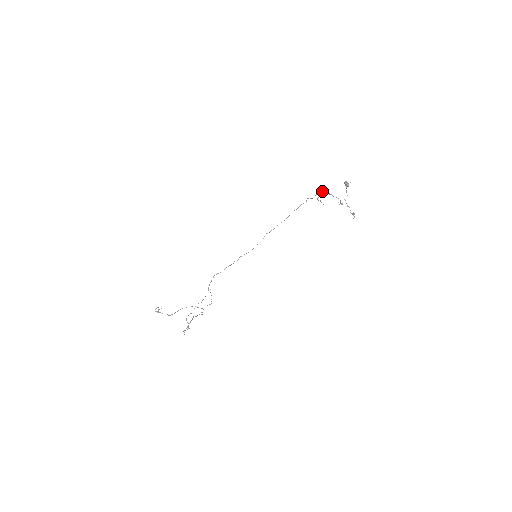
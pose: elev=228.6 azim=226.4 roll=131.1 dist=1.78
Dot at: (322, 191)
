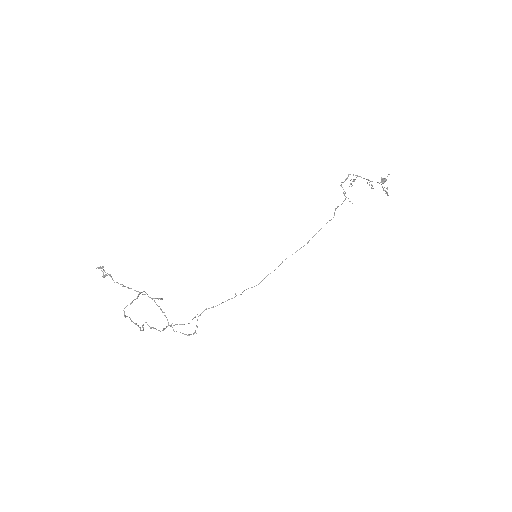
Dot at: (348, 174)
